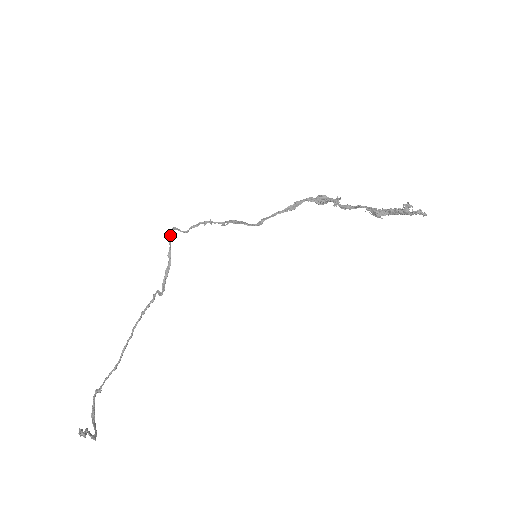
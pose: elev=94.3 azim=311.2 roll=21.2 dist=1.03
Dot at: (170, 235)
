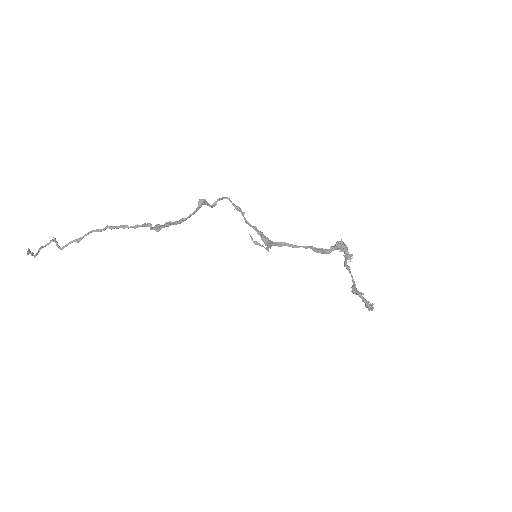
Dot at: (195, 212)
